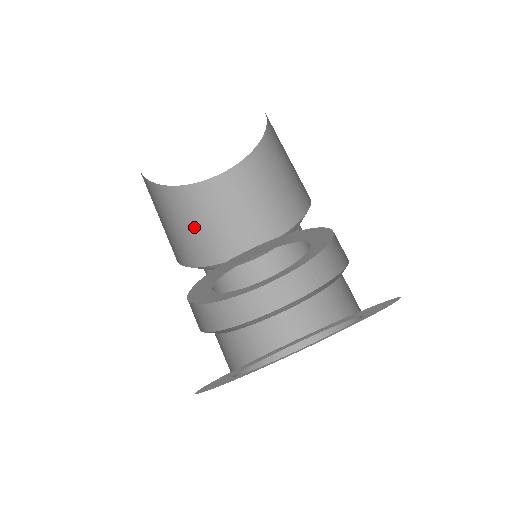
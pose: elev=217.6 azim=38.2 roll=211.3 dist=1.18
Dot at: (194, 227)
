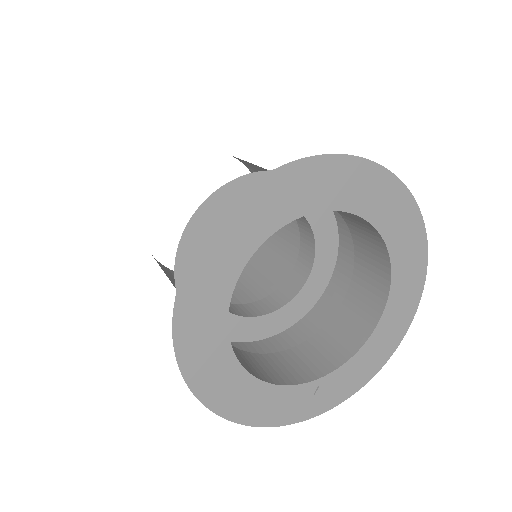
Dot at: (234, 291)
